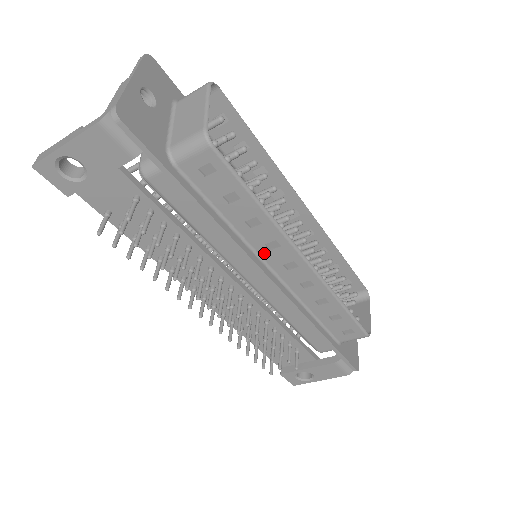
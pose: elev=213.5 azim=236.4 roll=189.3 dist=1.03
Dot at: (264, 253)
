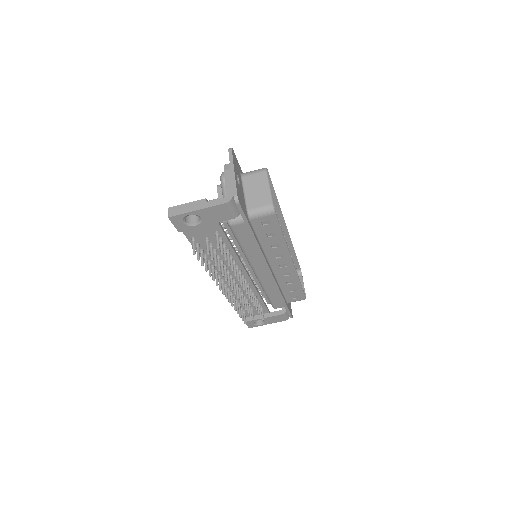
Dot at: (272, 260)
